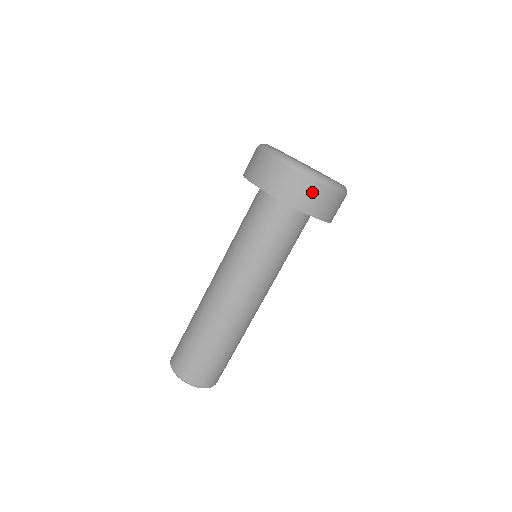
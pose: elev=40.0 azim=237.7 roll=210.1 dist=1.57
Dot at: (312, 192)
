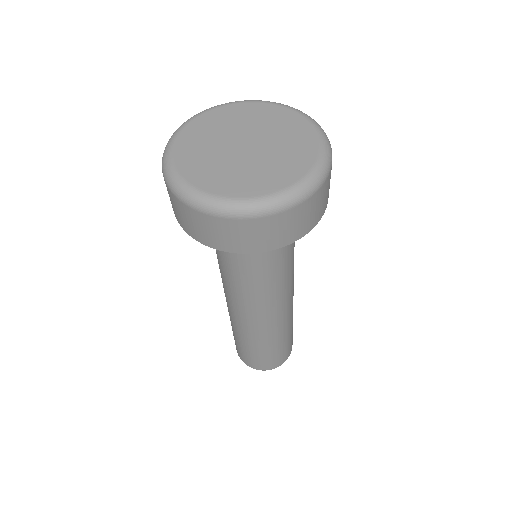
Dot at: (240, 231)
